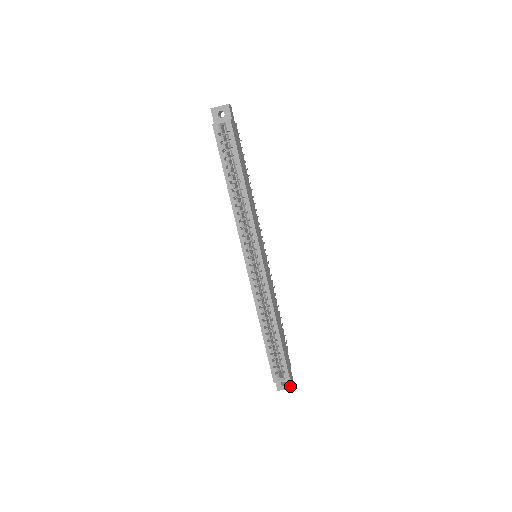
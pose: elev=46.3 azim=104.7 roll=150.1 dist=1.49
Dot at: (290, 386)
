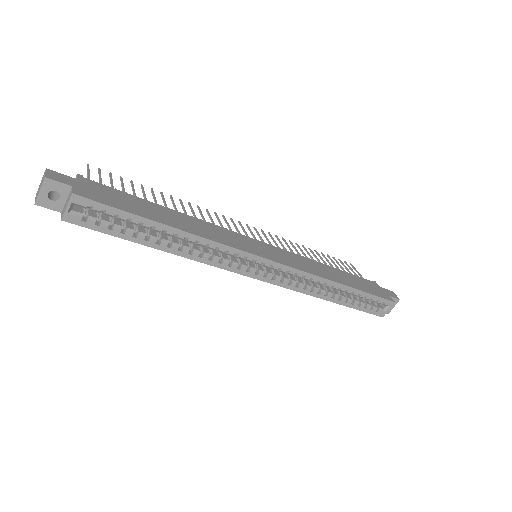
Dot at: (395, 301)
